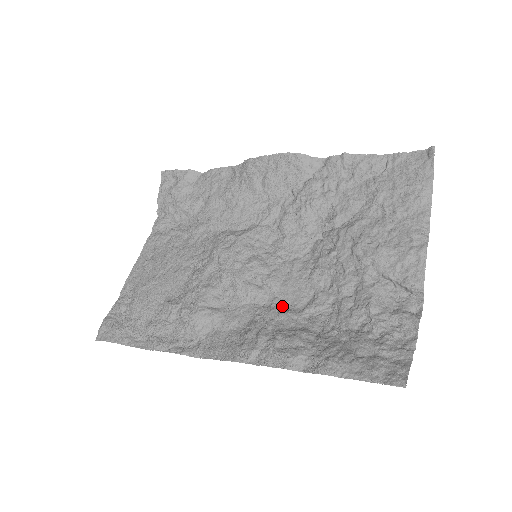
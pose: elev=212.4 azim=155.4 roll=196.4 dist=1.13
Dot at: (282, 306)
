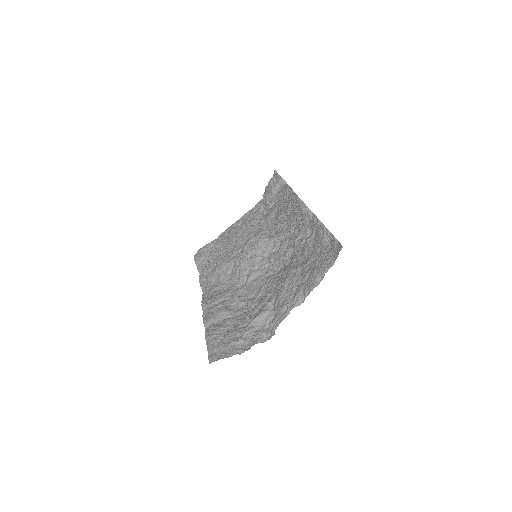
Dot at: (243, 292)
